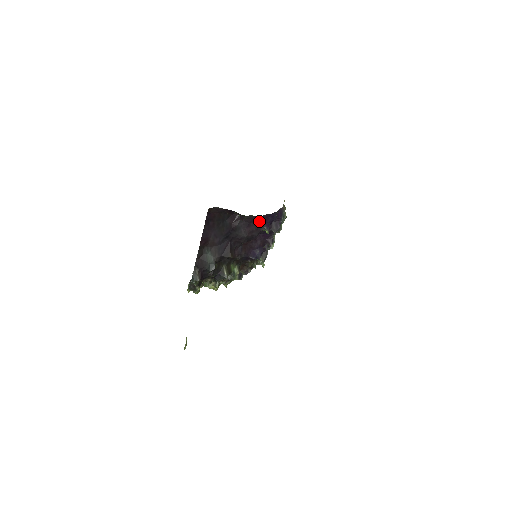
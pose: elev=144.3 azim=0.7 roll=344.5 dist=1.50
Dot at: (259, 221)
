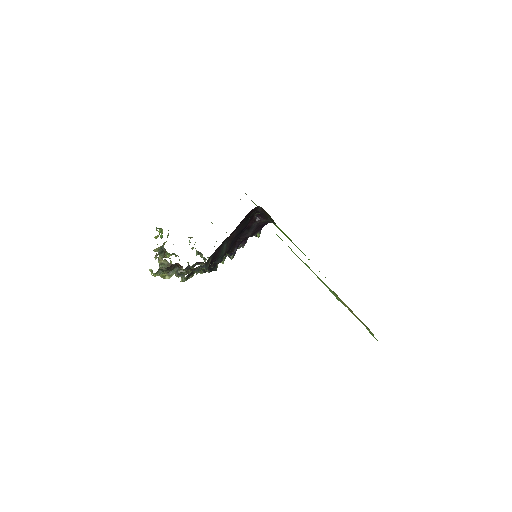
Dot at: (262, 225)
